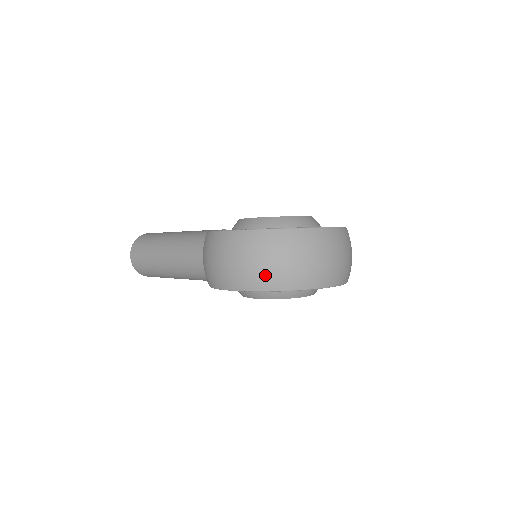
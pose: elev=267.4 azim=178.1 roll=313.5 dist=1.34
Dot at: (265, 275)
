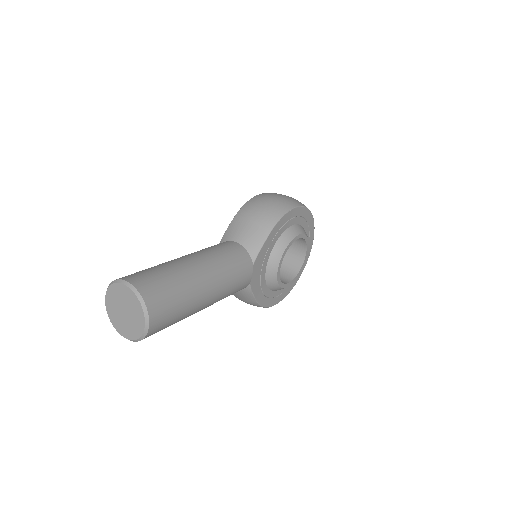
Dot at: occluded
